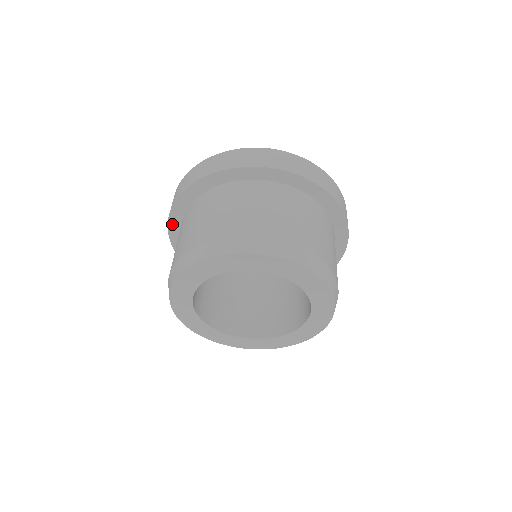
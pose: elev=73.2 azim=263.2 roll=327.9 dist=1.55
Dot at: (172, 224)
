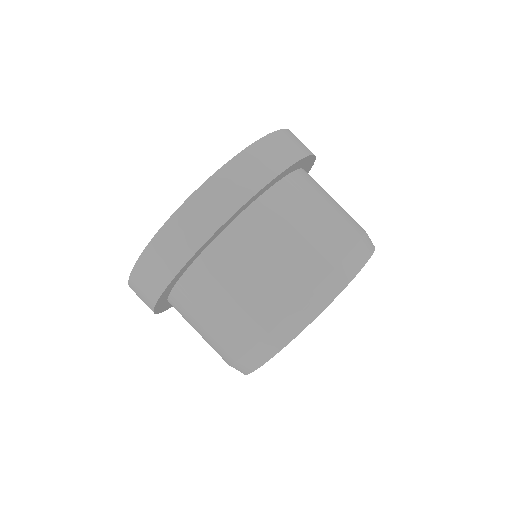
Dot at: occluded
